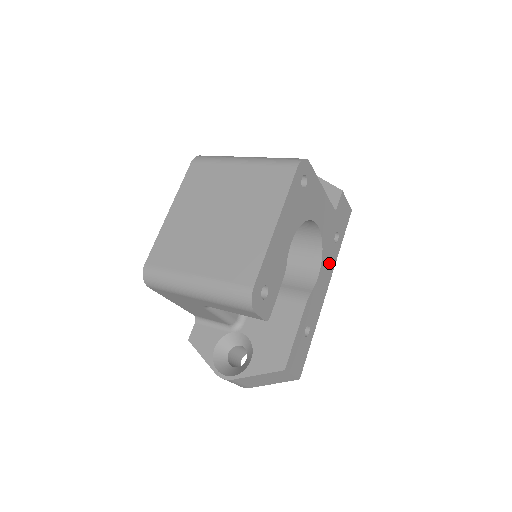
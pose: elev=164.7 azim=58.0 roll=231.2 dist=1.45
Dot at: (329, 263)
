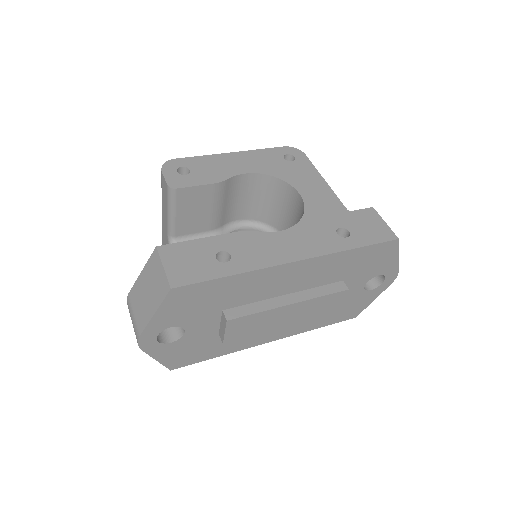
Dot at: (314, 241)
